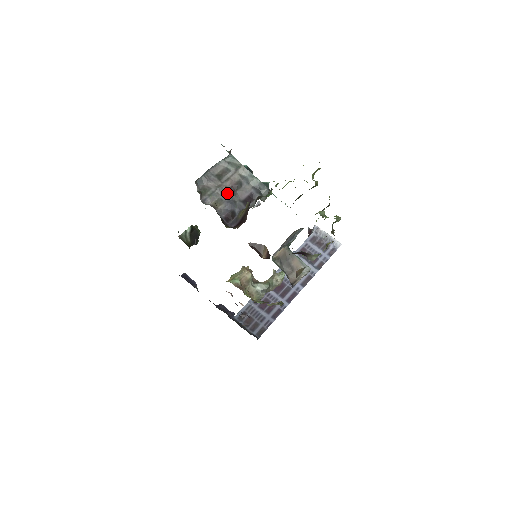
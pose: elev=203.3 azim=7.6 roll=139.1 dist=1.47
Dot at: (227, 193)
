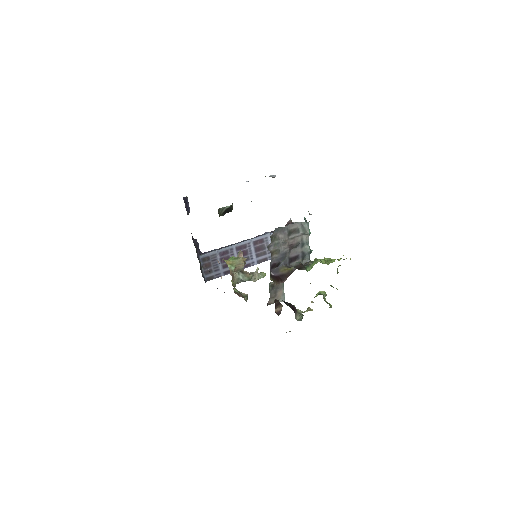
Dot at: (286, 248)
